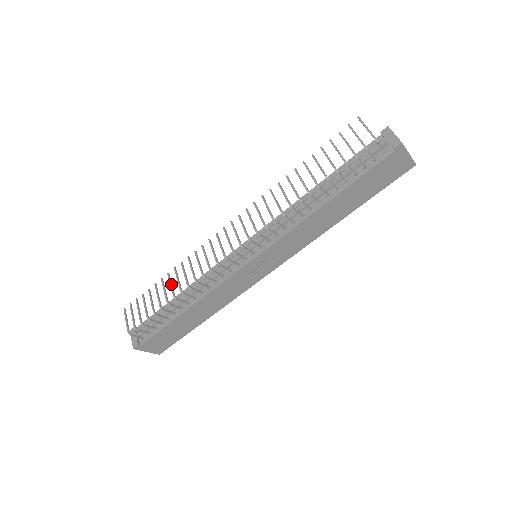
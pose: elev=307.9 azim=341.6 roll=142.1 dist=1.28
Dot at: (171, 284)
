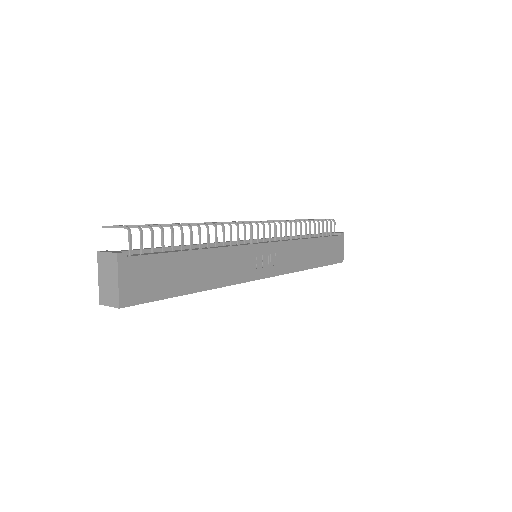
Dot at: occluded
